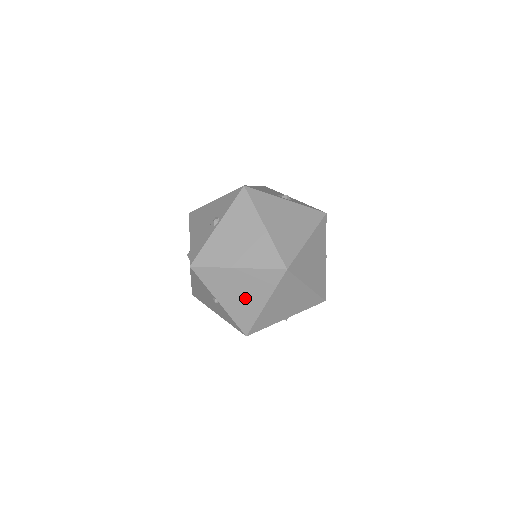
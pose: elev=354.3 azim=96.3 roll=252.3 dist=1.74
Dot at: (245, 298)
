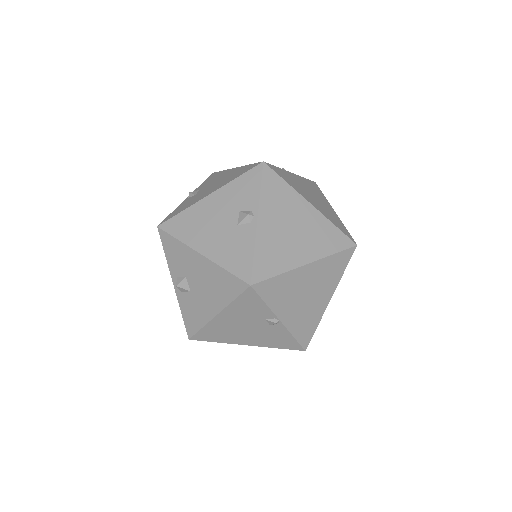
Dot at: (311, 301)
